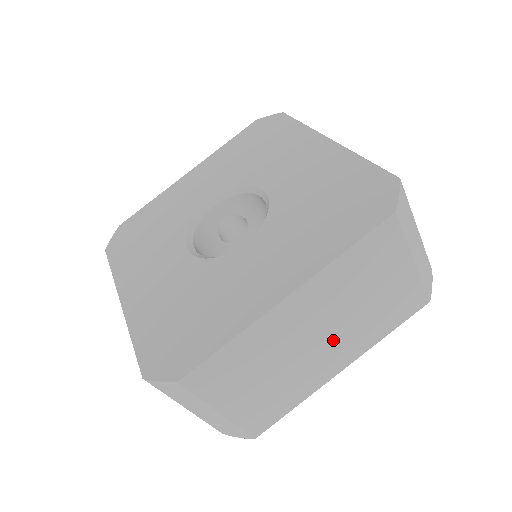
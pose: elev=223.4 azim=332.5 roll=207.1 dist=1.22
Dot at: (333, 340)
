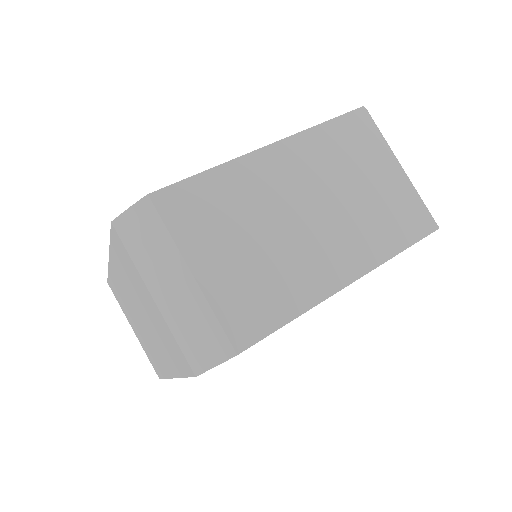
Dot at: (329, 227)
